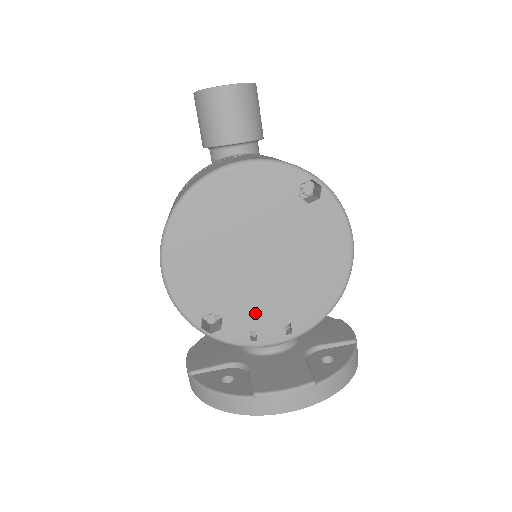
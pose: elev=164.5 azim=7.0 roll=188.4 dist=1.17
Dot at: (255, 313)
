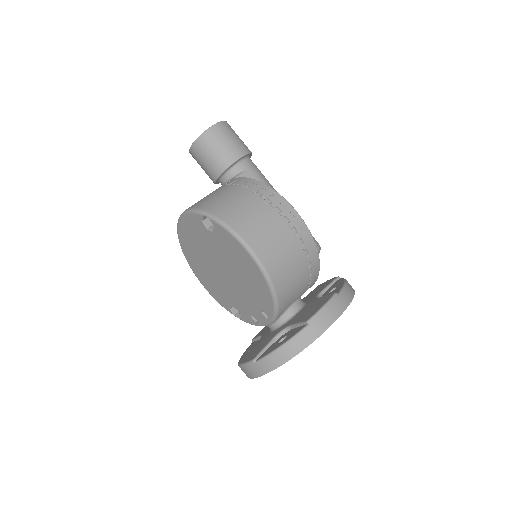
Dot at: (245, 305)
